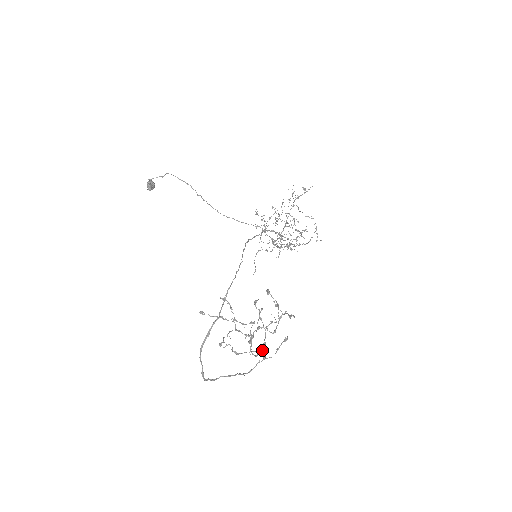
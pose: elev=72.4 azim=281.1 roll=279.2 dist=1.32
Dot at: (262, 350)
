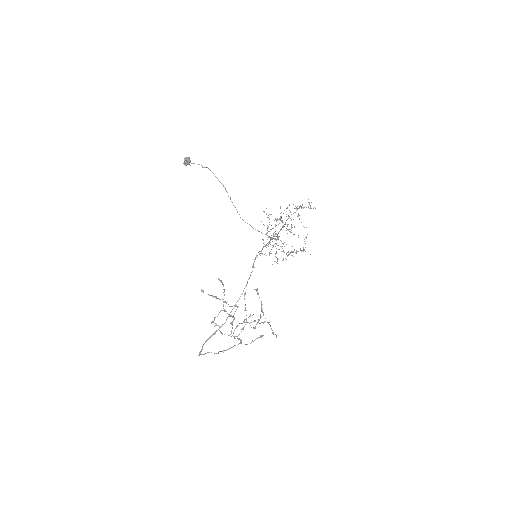
Dot at: occluded
